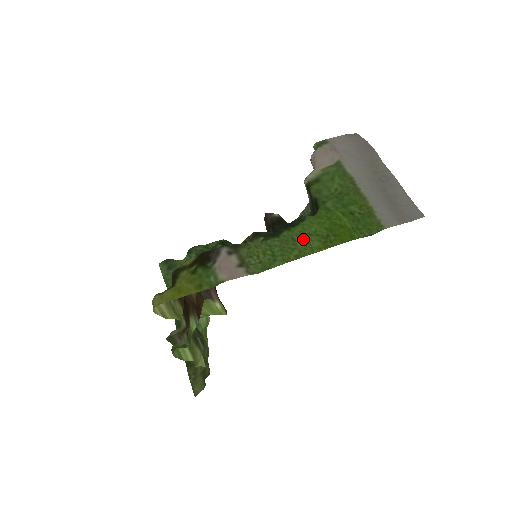
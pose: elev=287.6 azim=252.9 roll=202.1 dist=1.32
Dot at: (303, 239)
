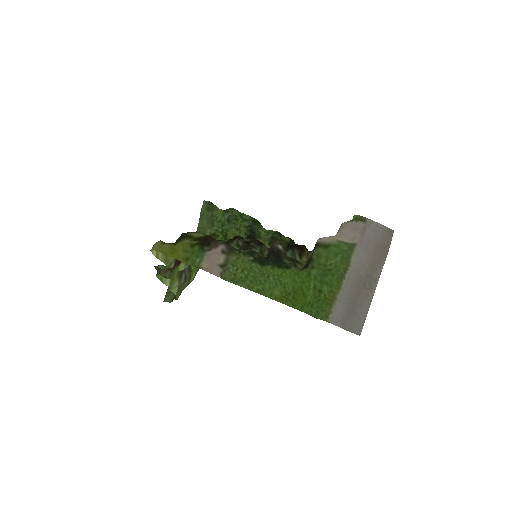
Dot at: (273, 282)
